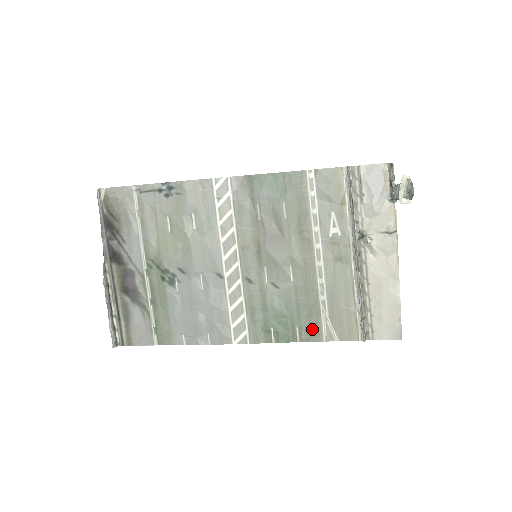
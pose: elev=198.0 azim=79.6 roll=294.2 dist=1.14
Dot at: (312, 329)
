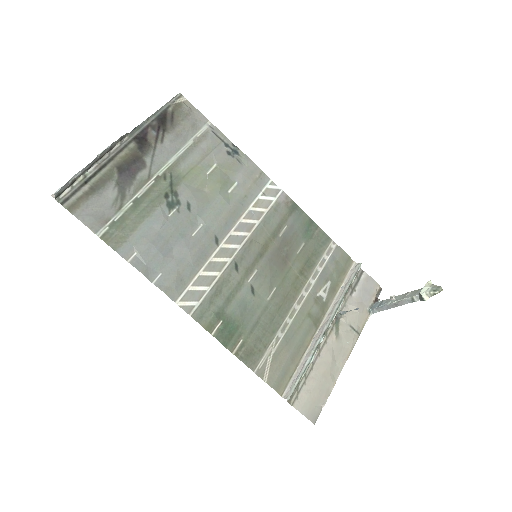
Dot at: (253, 352)
